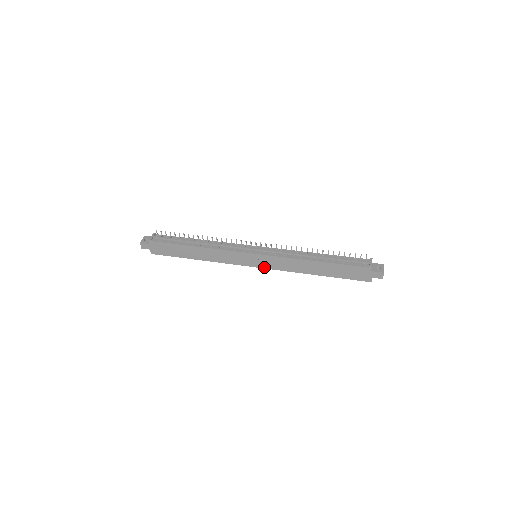
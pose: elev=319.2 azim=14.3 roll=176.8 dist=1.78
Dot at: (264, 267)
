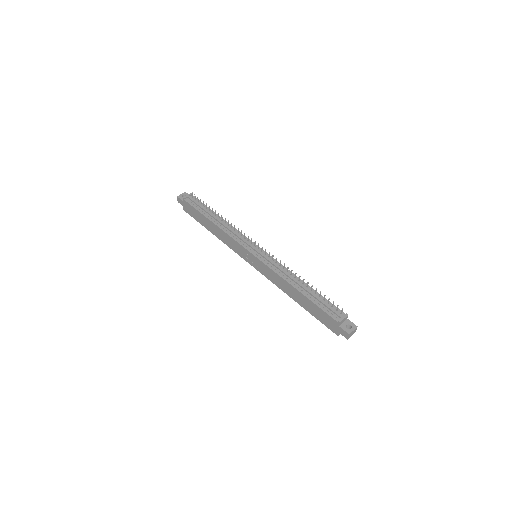
Dot at: (258, 269)
